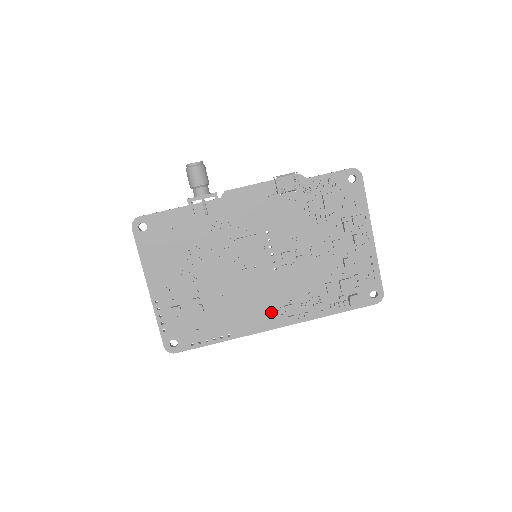
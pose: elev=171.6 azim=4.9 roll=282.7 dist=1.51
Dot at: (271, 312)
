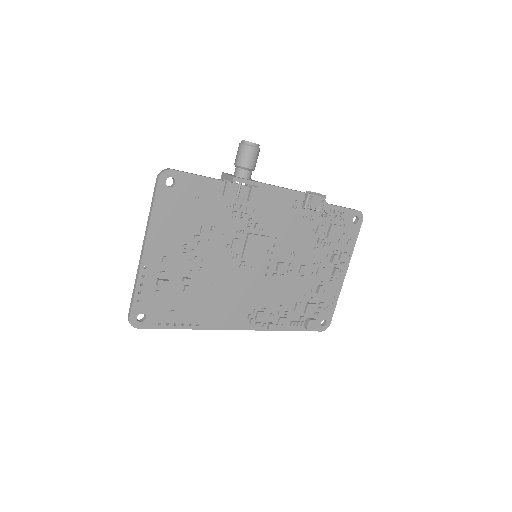
Dot at: (244, 313)
